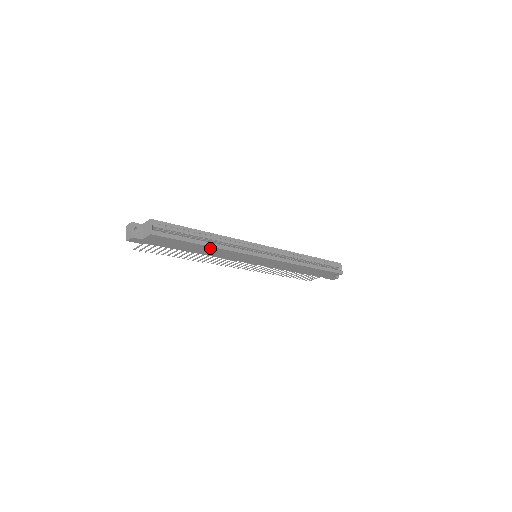
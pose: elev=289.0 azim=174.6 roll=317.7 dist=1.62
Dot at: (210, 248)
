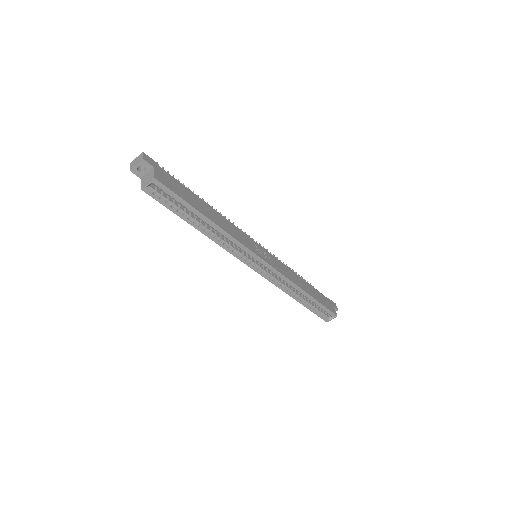
Dot at: (202, 230)
